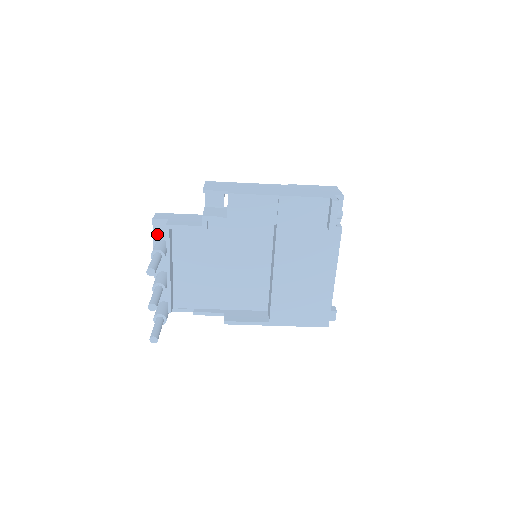
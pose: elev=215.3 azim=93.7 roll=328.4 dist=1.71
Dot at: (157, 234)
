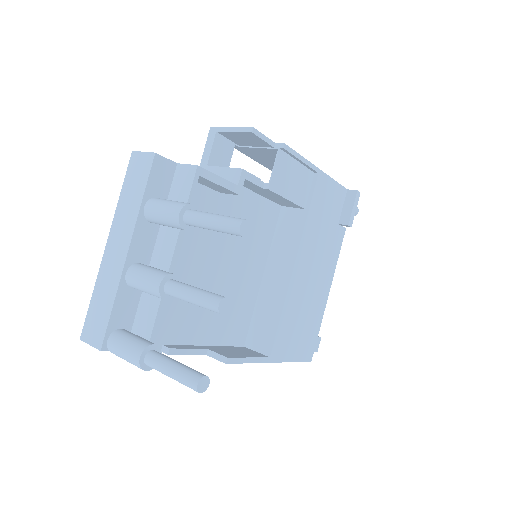
Dot at: (153, 185)
